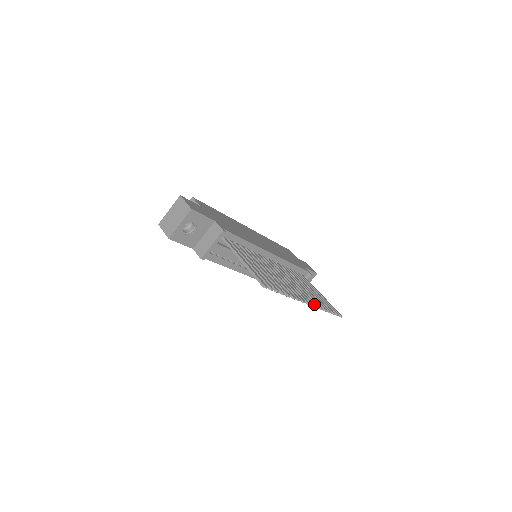
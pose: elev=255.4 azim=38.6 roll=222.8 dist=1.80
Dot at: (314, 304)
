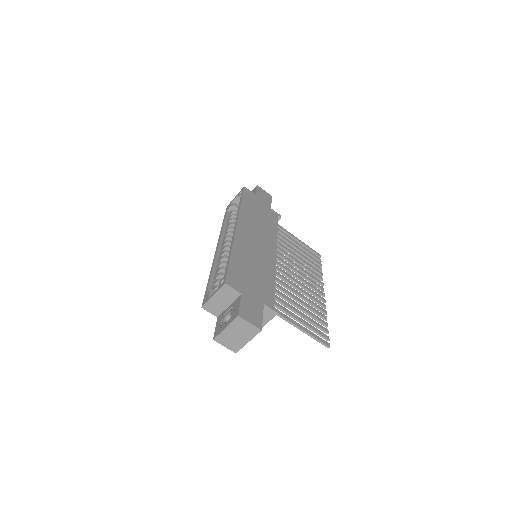
Dot at: (321, 284)
